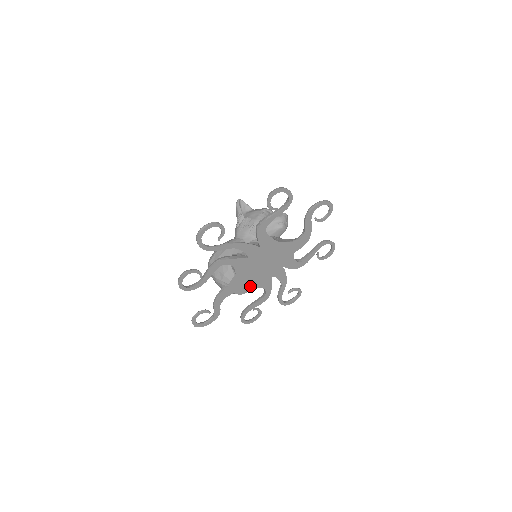
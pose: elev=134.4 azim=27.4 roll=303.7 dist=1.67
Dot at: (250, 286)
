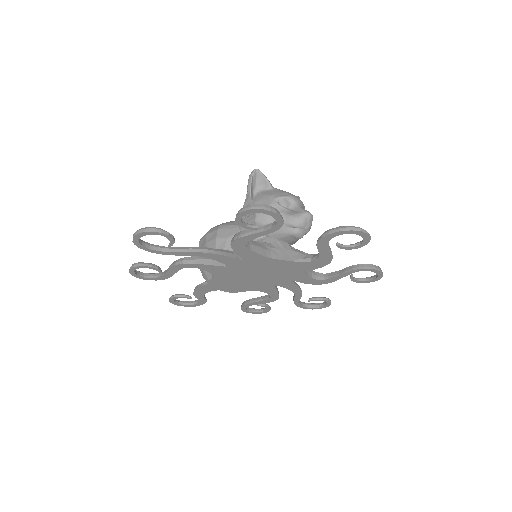
Dot at: (243, 288)
